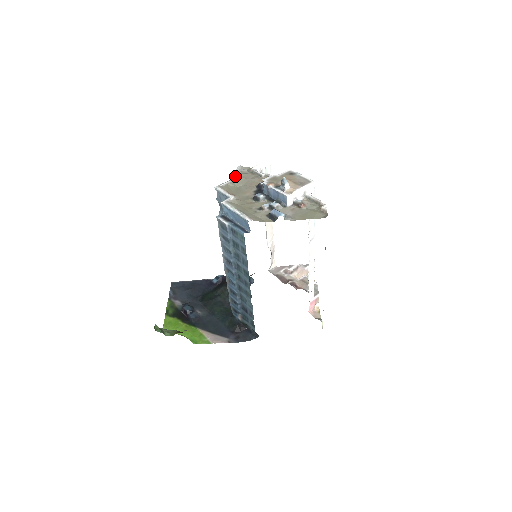
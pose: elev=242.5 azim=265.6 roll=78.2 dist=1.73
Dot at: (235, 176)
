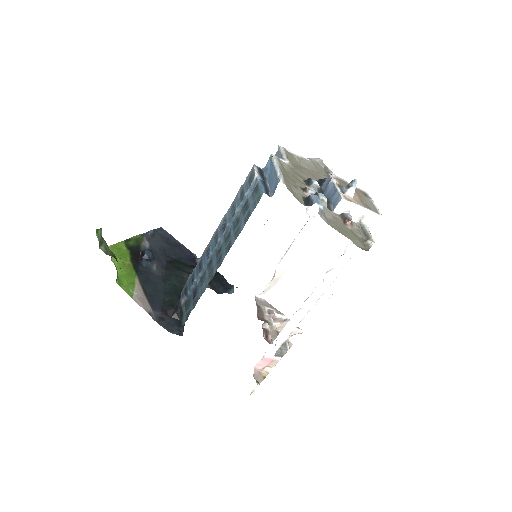
Dot at: (308, 158)
